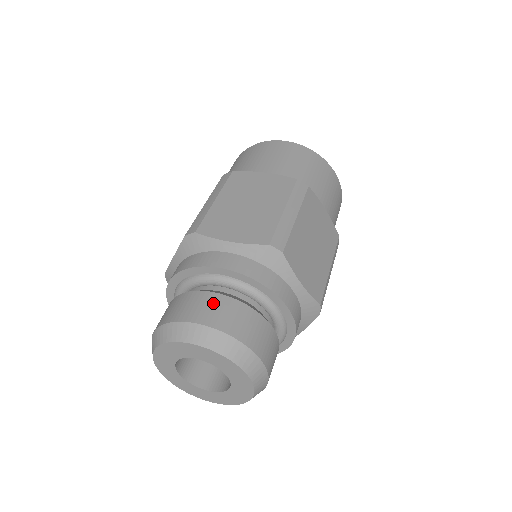
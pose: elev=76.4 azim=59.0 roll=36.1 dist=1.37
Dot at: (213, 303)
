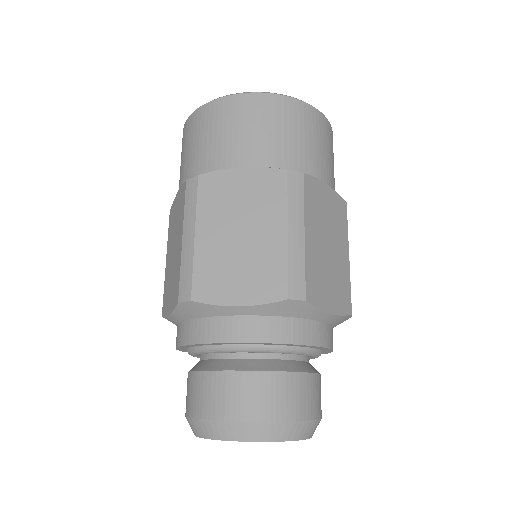
Dot at: (246, 387)
